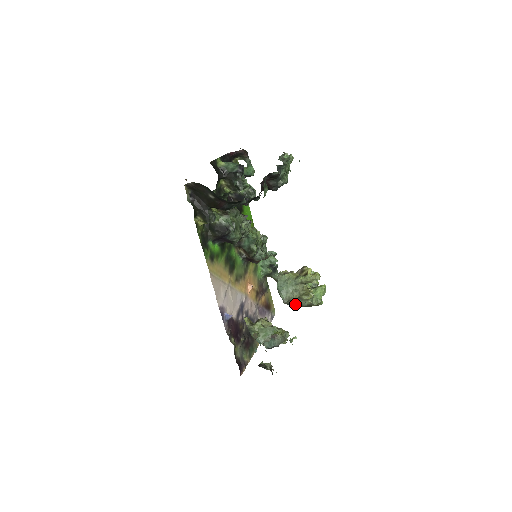
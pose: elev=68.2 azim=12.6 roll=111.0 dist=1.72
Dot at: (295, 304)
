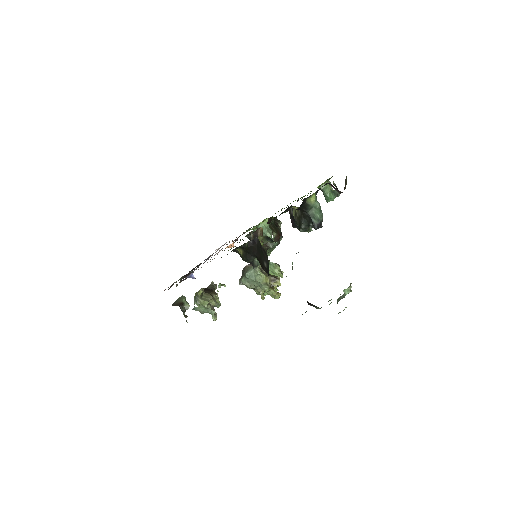
Dot at: occluded
